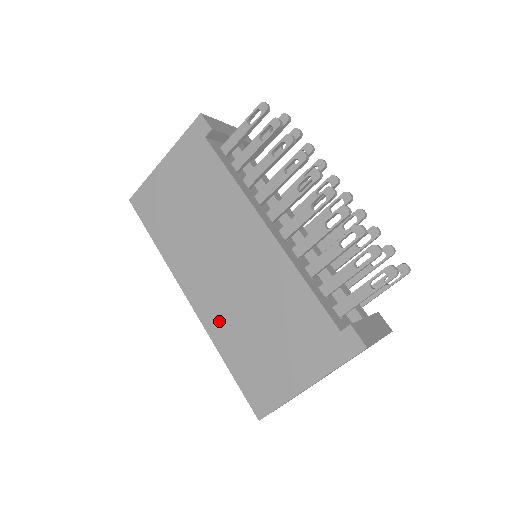
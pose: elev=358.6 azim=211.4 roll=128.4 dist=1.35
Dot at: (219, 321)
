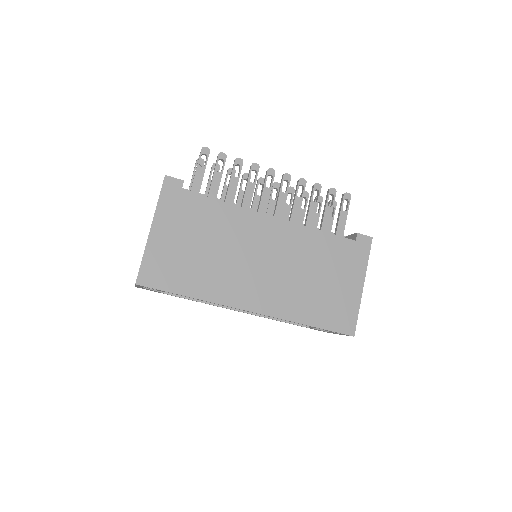
Dot at: (285, 303)
